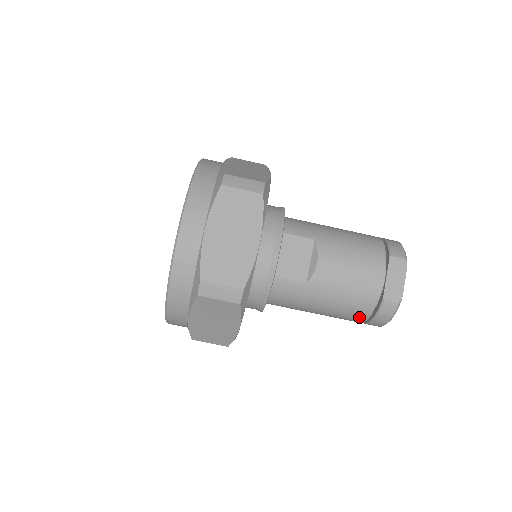
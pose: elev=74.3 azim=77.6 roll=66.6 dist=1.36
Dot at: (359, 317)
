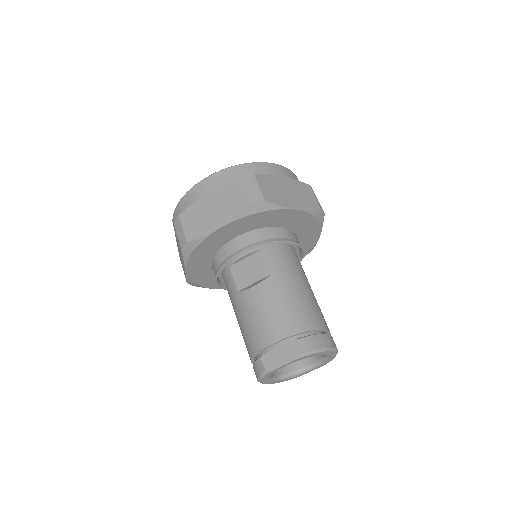
Dot at: occluded
